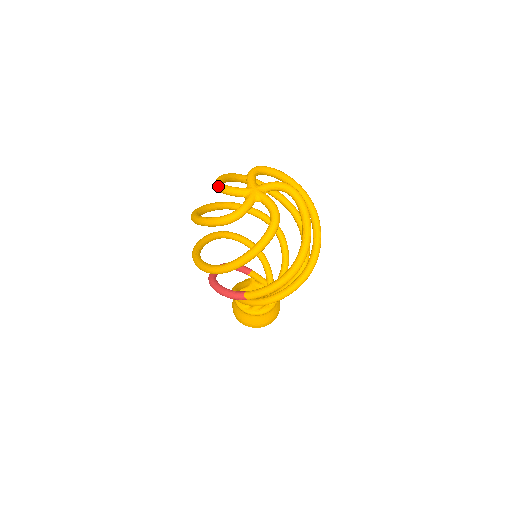
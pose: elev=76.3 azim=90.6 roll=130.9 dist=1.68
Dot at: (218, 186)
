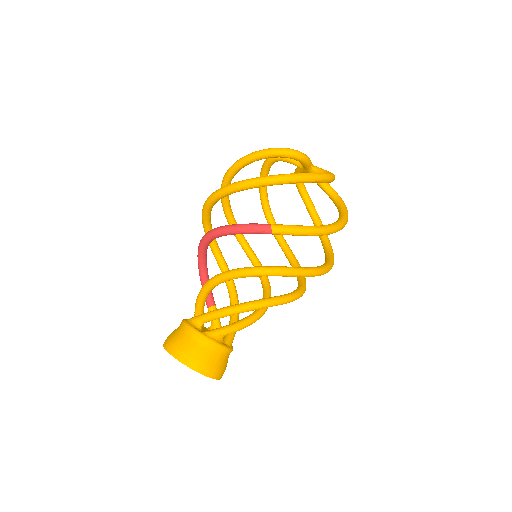
Dot at: occluded
